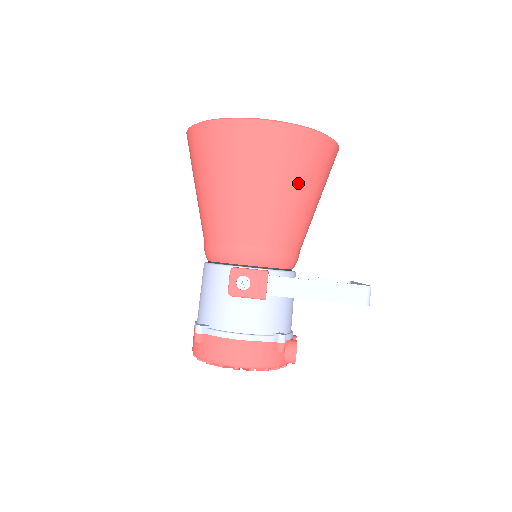
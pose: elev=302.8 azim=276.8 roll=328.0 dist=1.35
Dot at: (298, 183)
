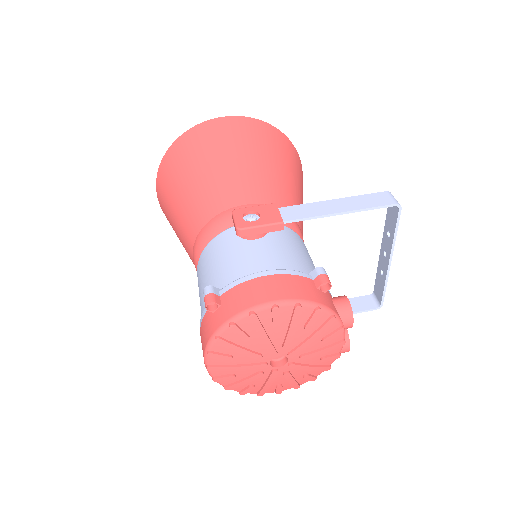
Dot at: (276, 159)
